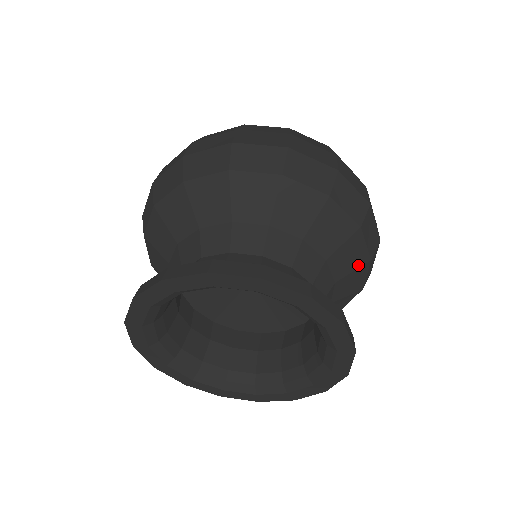
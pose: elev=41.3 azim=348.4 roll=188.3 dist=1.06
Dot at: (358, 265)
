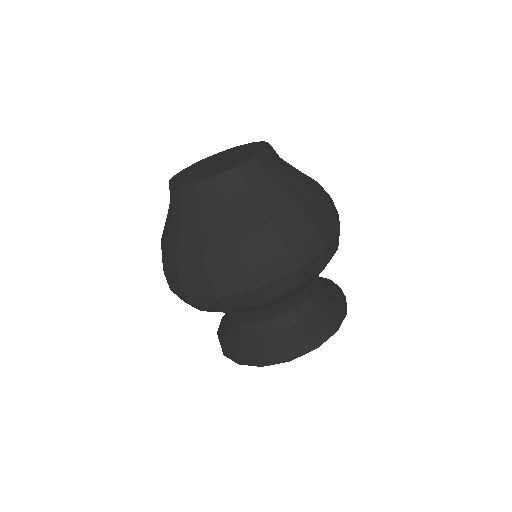
Dot at: occluded
